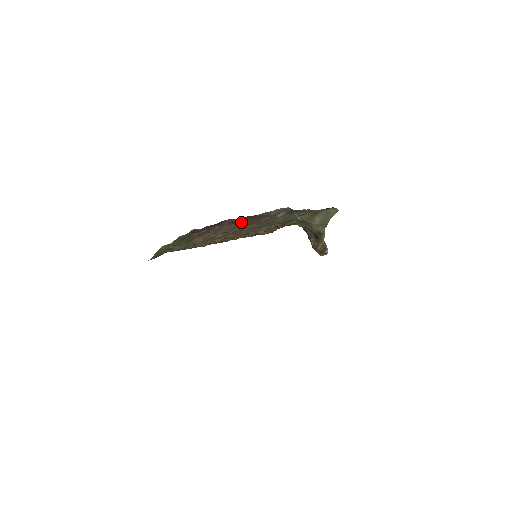
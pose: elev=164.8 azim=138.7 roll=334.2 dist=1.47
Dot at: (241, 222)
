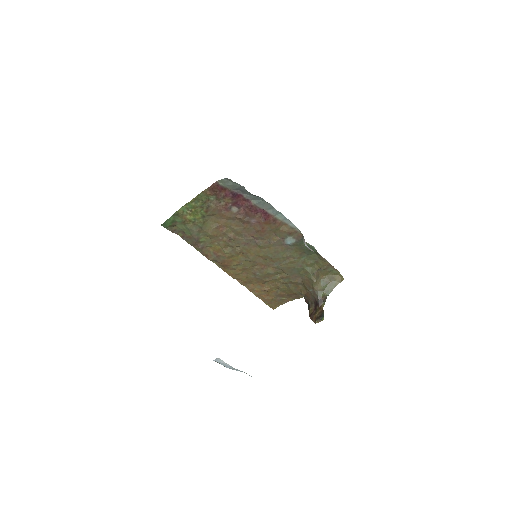
Dot at: (255, 220)
